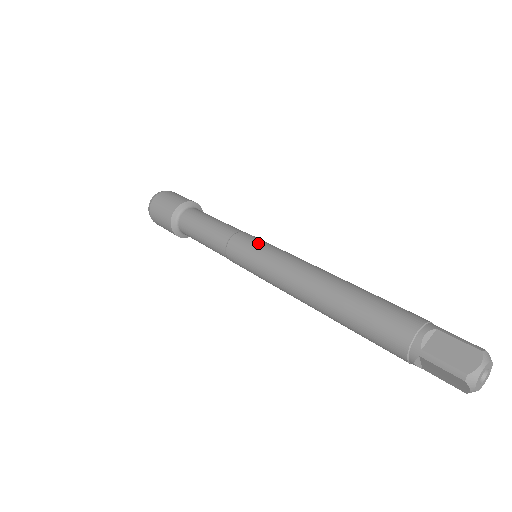
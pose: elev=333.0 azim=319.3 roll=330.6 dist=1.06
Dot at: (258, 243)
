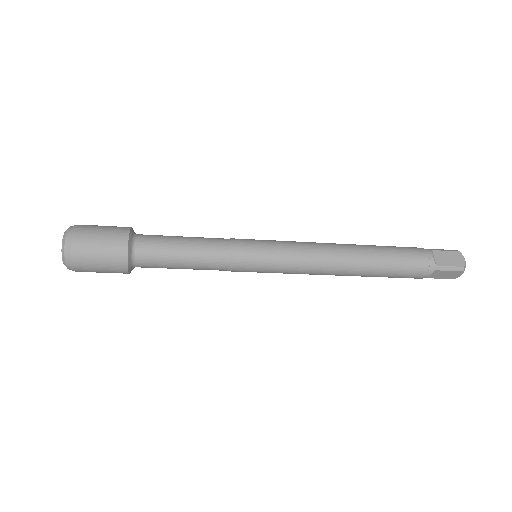
Dot at: (264, 243)
